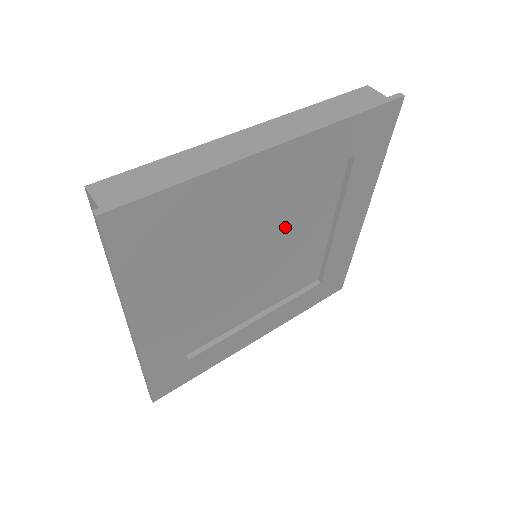
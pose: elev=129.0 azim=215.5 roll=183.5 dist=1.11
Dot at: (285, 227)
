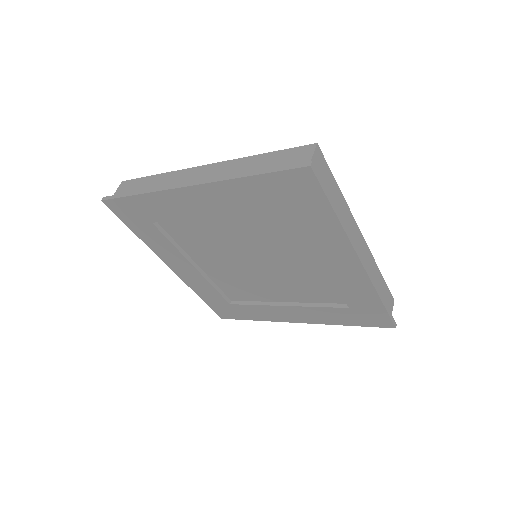
Dot at: (286, 273)
